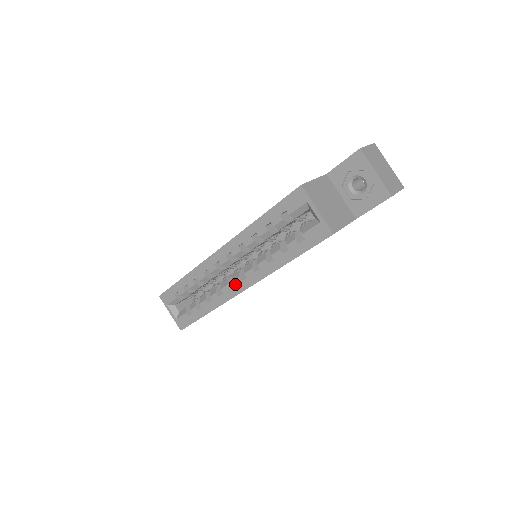
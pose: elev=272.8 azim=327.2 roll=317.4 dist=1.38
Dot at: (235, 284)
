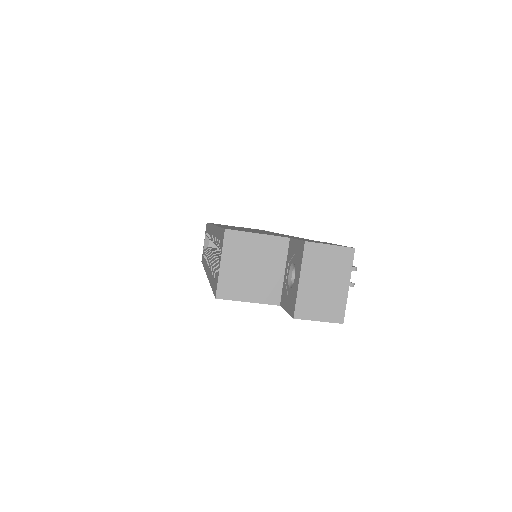
Dot at: occluded
